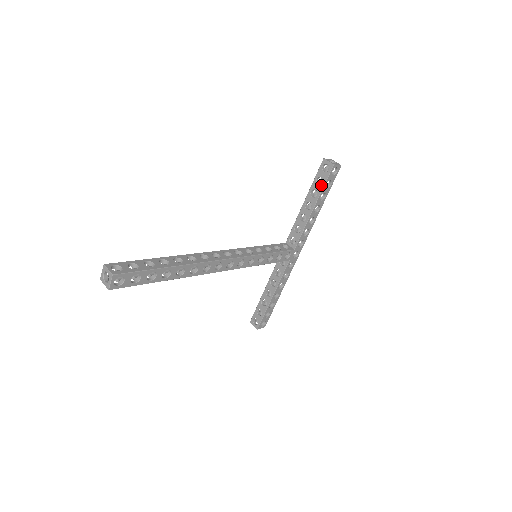
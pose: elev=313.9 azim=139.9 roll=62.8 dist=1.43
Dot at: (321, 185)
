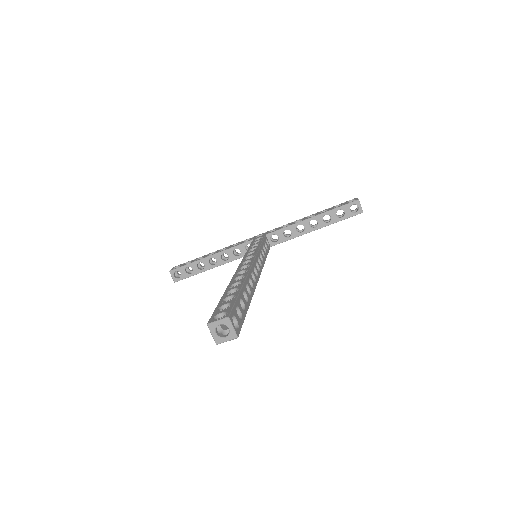
Dot at: (339, 218)
